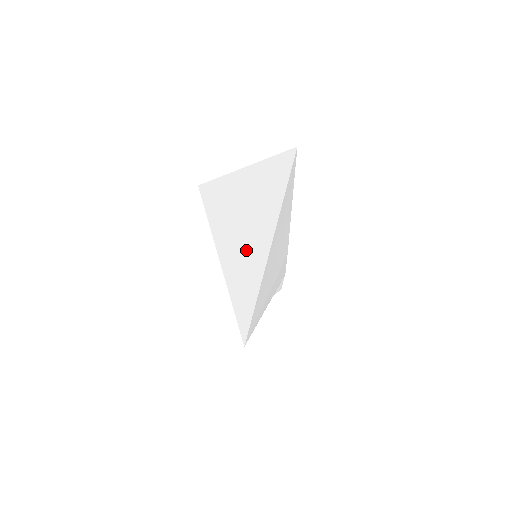
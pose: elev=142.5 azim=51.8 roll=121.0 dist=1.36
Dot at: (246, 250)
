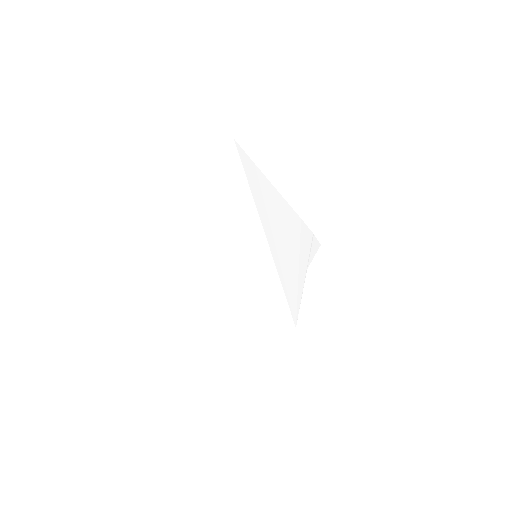
Dot at: (238, 263)
